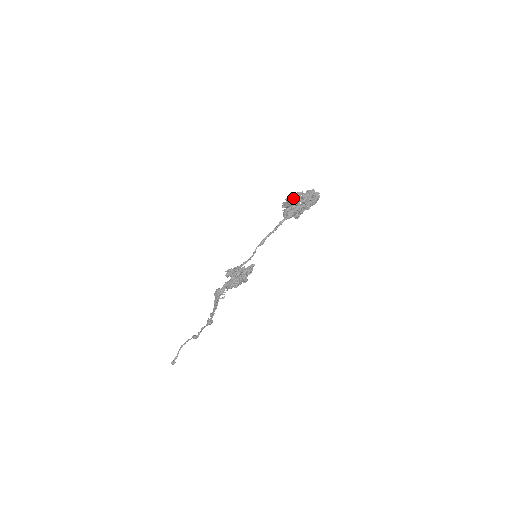
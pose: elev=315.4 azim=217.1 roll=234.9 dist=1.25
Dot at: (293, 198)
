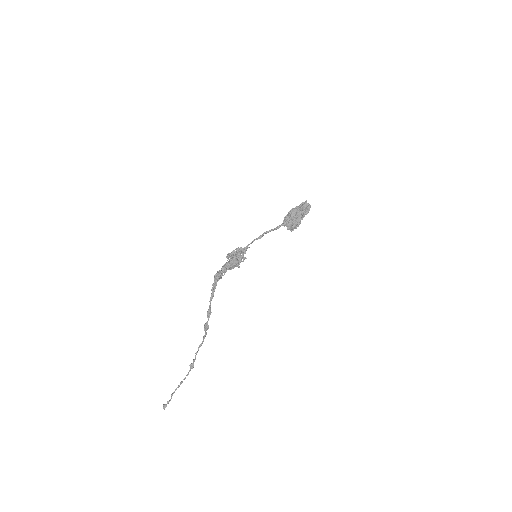
Dot at: (292, 210)
